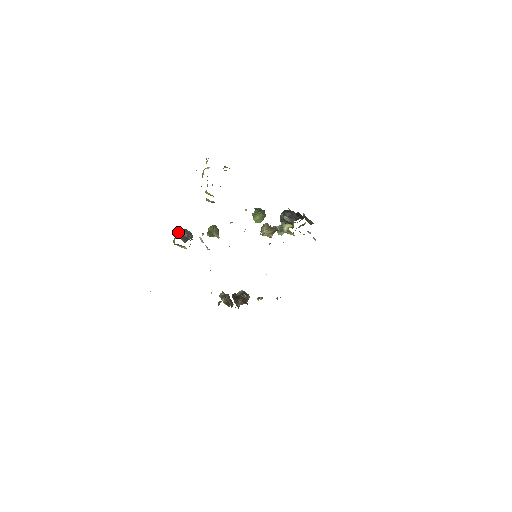
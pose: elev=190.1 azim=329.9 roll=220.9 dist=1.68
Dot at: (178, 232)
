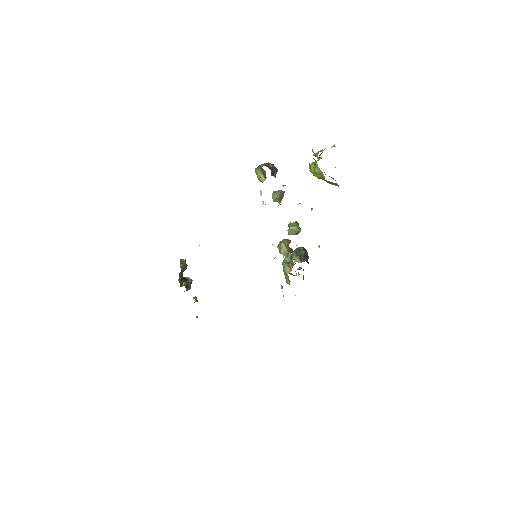
Dot at: occluded
